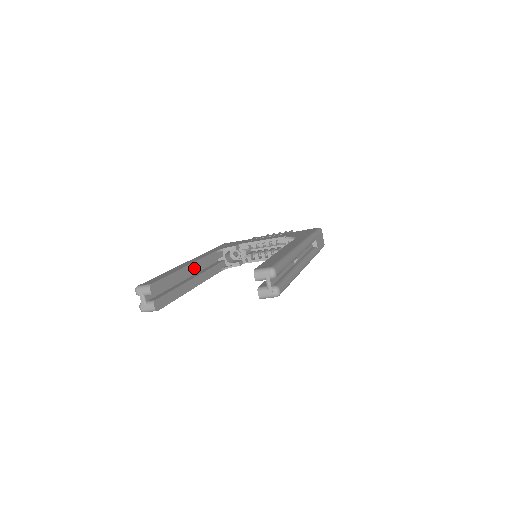
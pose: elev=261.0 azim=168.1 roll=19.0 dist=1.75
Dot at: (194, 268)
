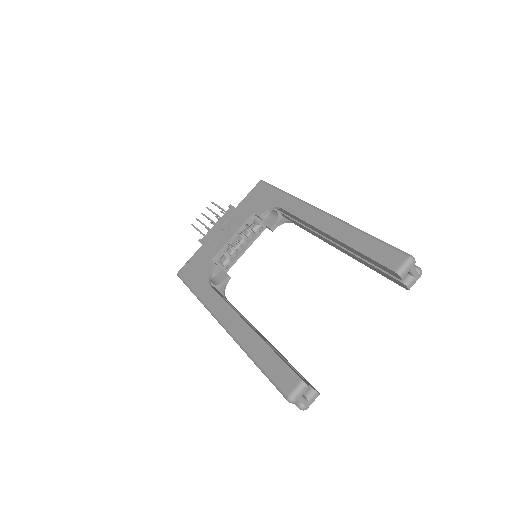
Dot at: occluded
